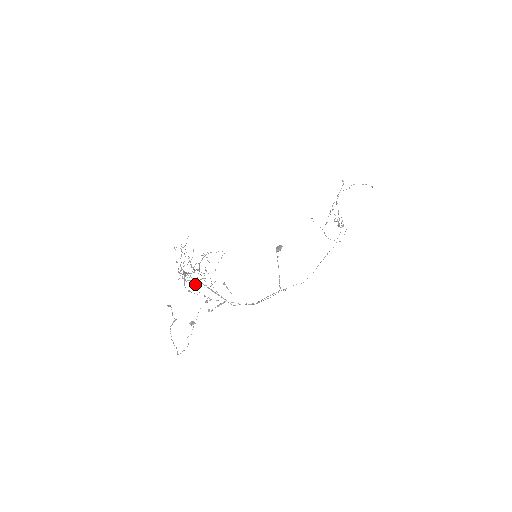
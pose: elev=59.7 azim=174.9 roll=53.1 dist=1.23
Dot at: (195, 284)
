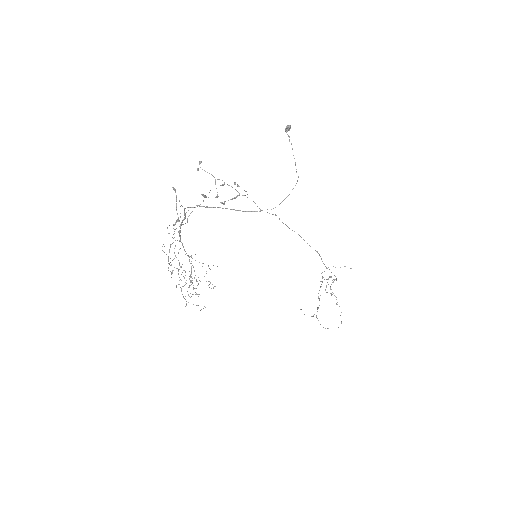
Dot at: occluded
